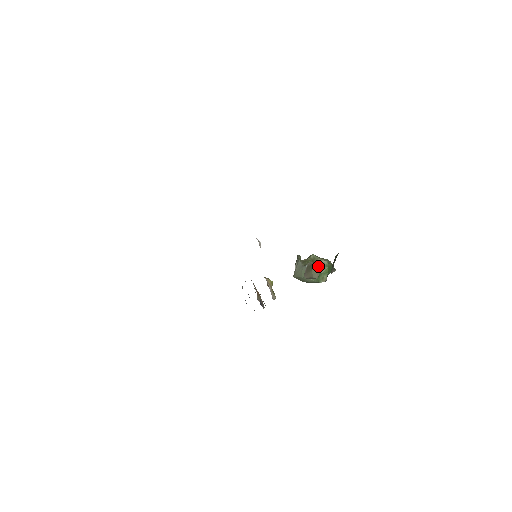
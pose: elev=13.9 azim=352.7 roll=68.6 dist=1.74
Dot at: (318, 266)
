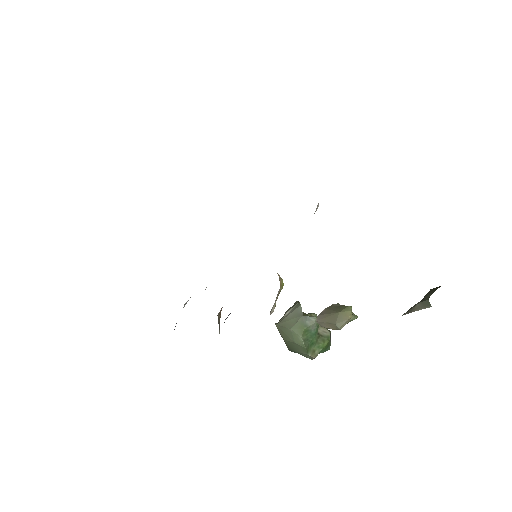
Dot at: occluded
